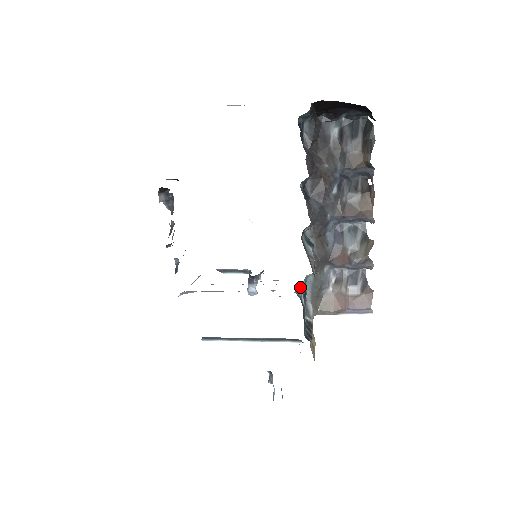
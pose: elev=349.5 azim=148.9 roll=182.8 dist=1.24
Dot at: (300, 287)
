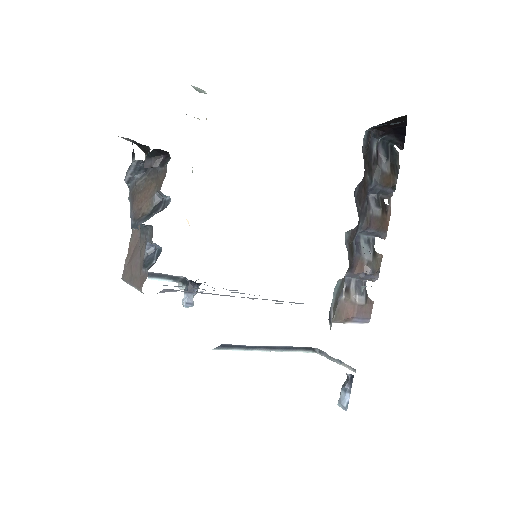
Dot at: (362, 287)
